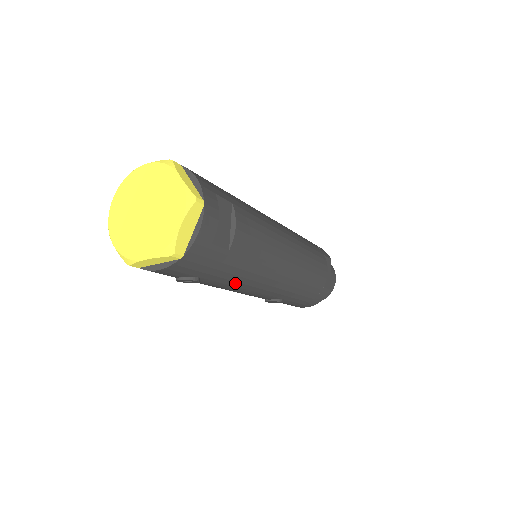
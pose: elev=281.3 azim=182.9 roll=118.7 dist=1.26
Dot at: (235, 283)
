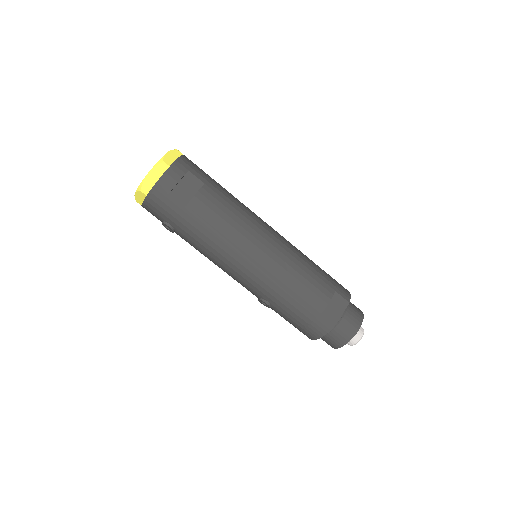
Dot at: (203, 247)
